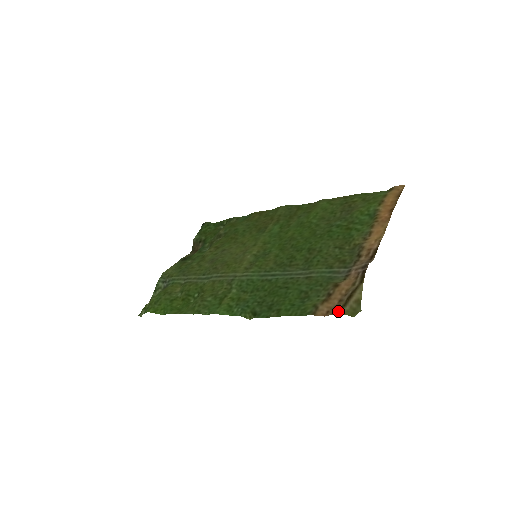
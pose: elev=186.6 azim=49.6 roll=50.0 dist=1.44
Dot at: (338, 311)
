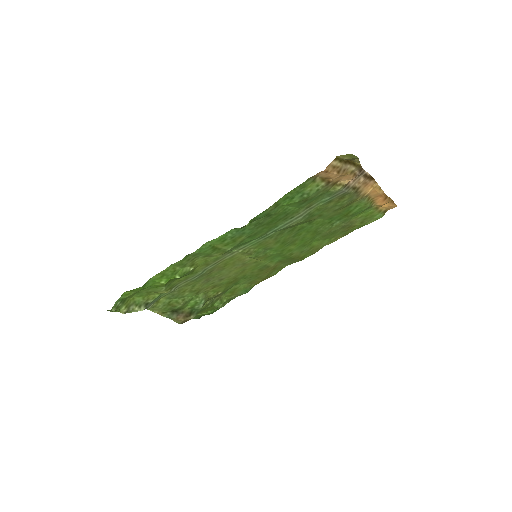
Dot at: (336, 158)
